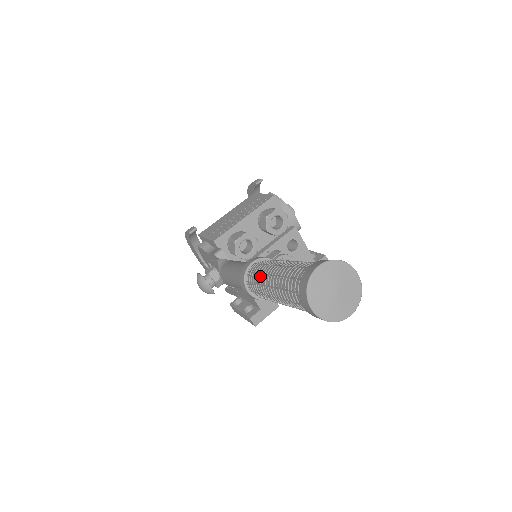
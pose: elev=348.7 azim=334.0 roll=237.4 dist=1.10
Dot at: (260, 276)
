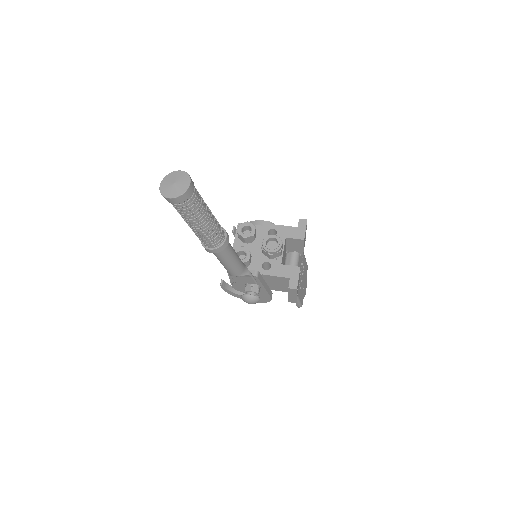
Dot at: occluded
